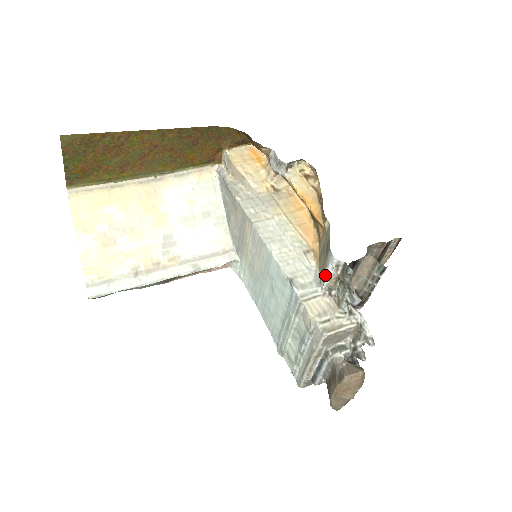
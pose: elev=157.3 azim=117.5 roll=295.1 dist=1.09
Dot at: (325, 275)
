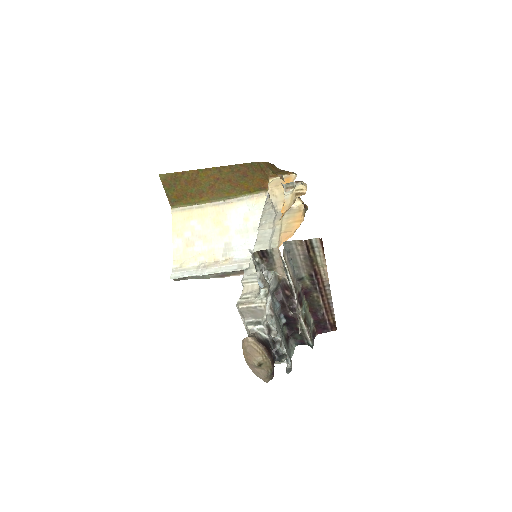
Dot at: occluded
